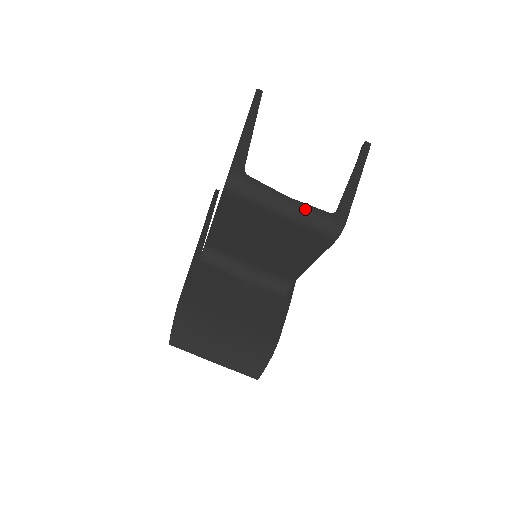
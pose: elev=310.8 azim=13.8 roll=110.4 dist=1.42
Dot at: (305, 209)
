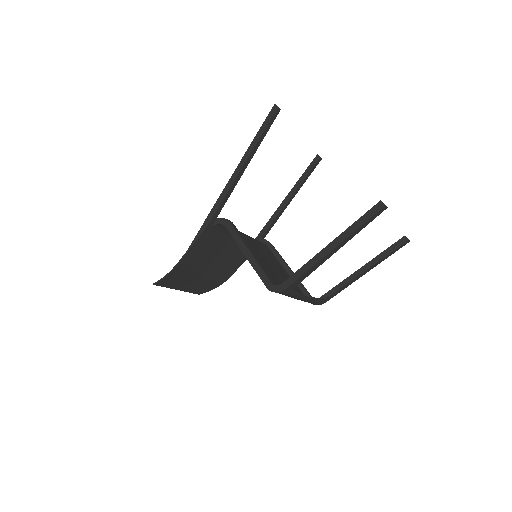
Dot at: (309, 301)
